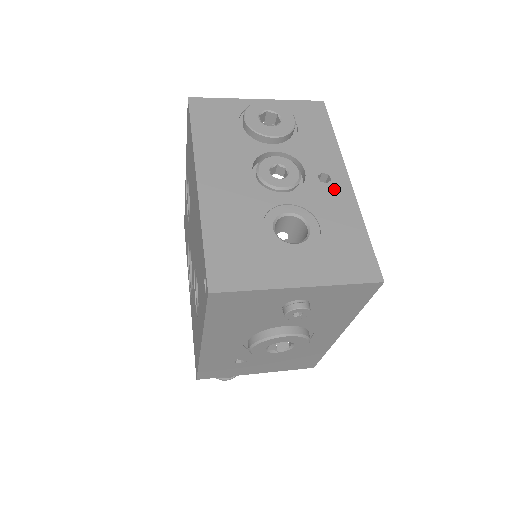
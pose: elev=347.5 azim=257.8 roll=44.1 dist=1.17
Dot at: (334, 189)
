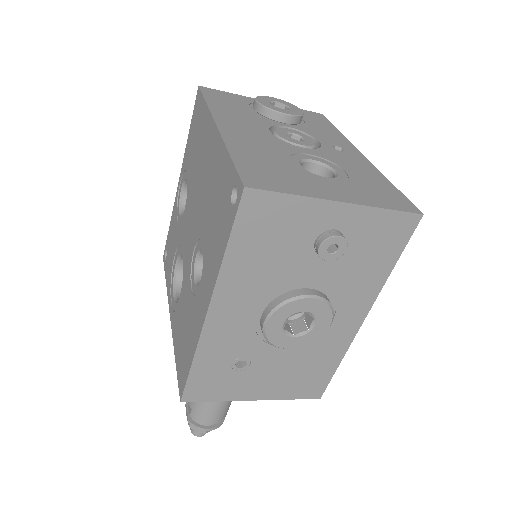
Dot at: (350, 156)
